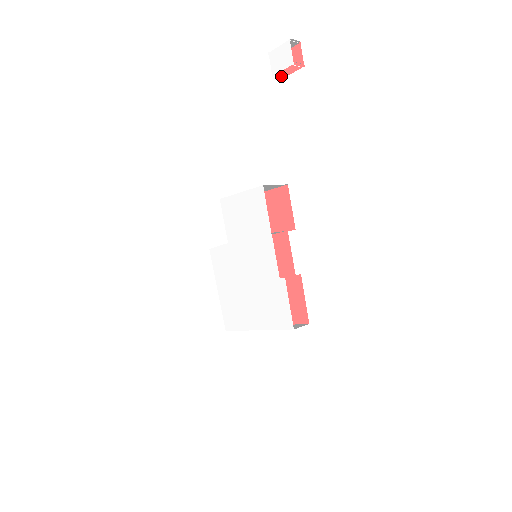
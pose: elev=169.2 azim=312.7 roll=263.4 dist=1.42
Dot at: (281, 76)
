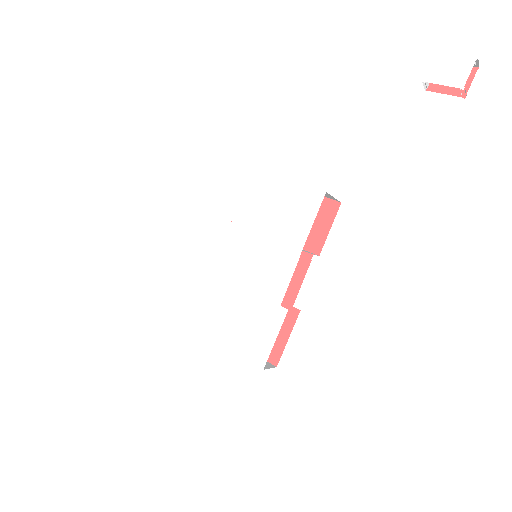
Dot at: (427, 86)
